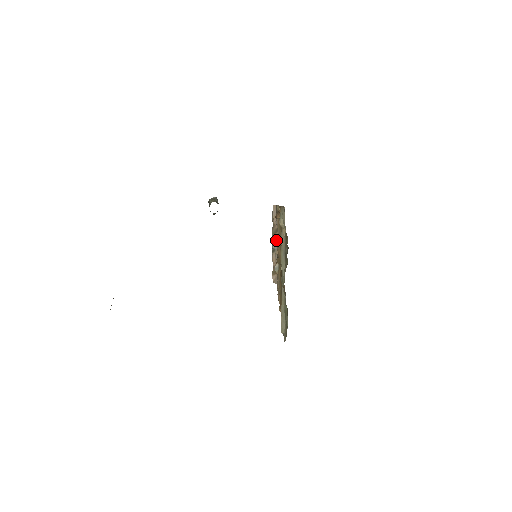
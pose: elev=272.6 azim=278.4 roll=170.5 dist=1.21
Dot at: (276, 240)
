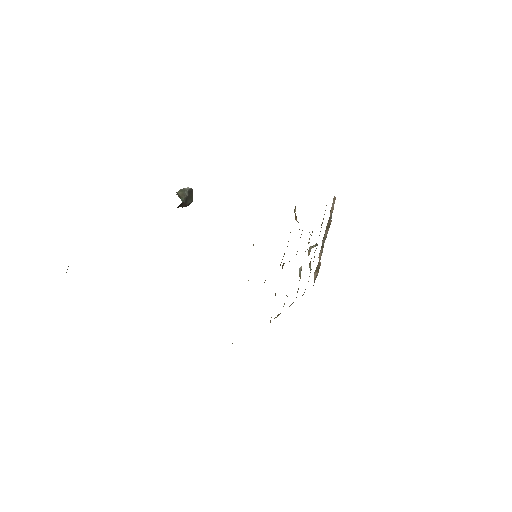
Dot at: (326, 236)
